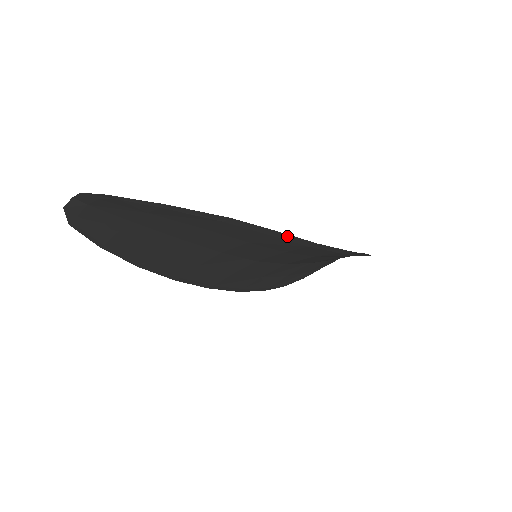
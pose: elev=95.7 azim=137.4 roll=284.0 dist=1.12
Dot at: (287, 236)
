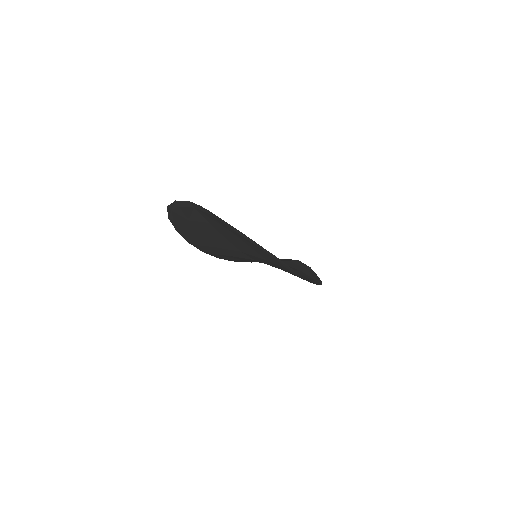
Dot at: (296, 272)
